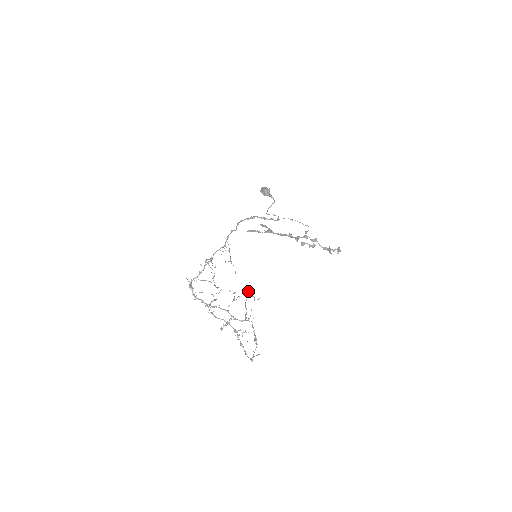
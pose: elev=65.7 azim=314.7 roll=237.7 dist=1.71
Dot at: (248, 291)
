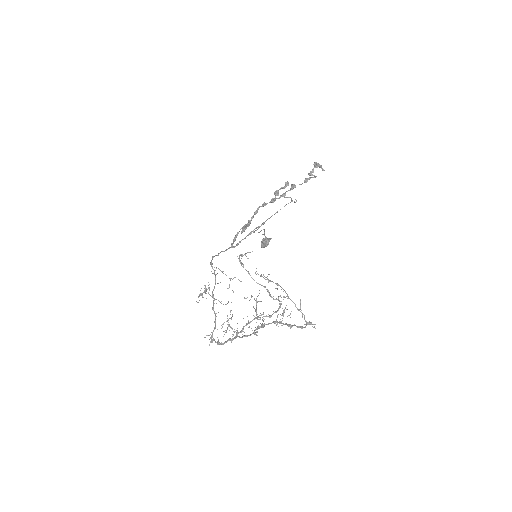
Dot at: occluded
